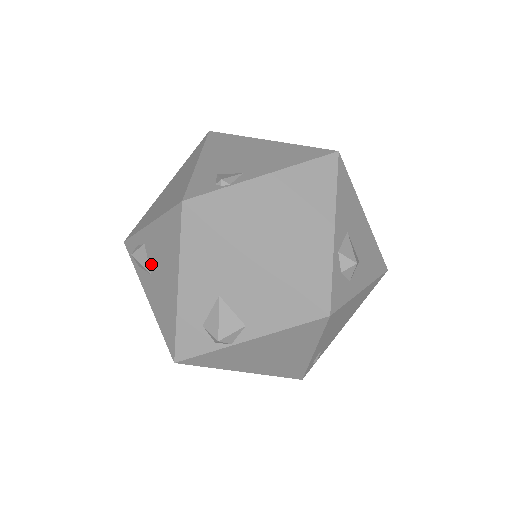
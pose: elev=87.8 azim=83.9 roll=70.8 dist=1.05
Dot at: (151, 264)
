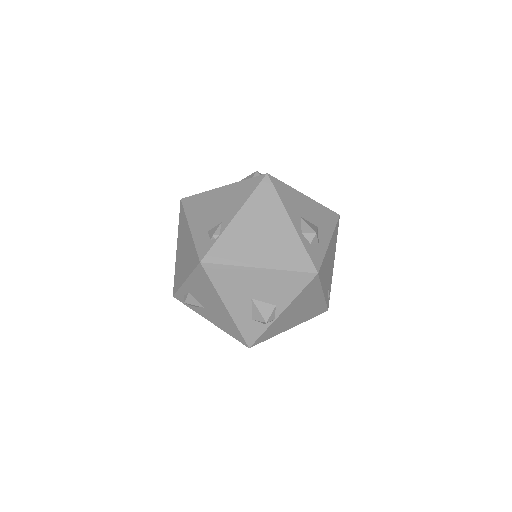
Dot at: (200, 302)
